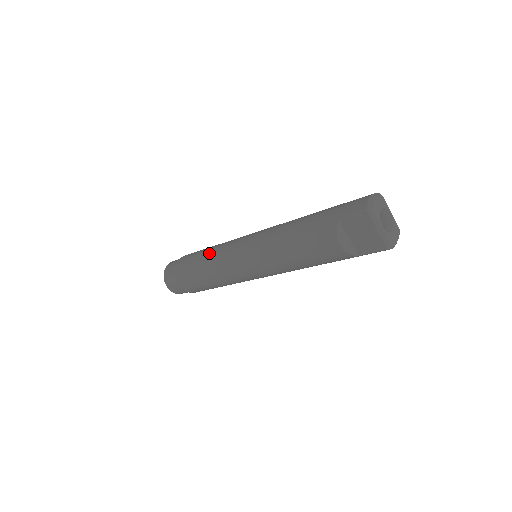
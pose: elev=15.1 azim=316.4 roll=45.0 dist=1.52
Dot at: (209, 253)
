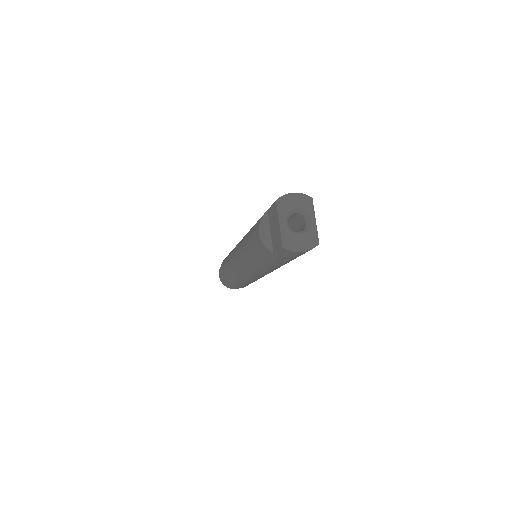
Dot at: occluded
